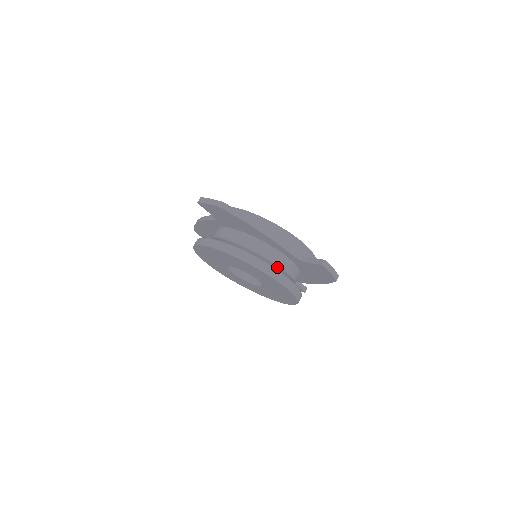
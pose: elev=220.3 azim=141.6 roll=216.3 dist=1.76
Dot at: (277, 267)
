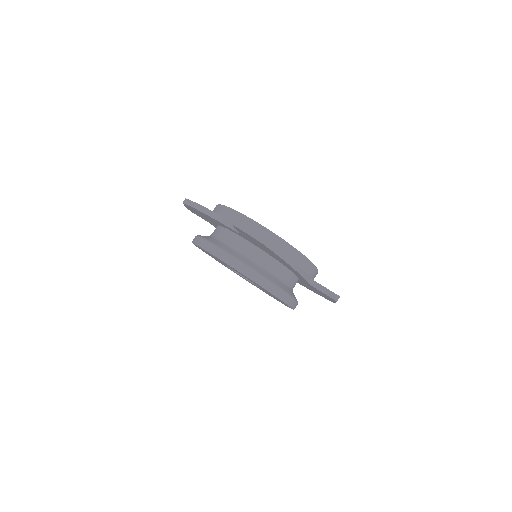
Dot at: (290, 291)
